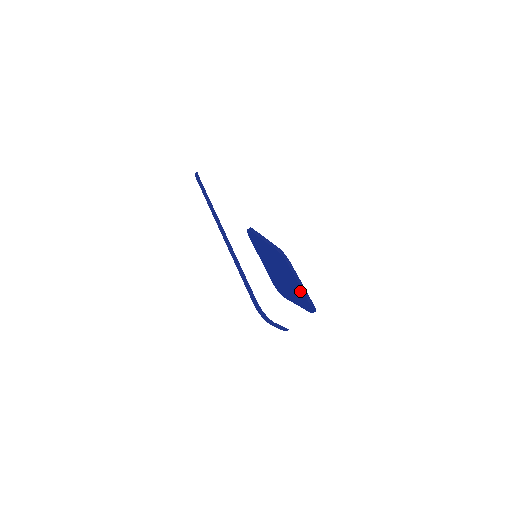
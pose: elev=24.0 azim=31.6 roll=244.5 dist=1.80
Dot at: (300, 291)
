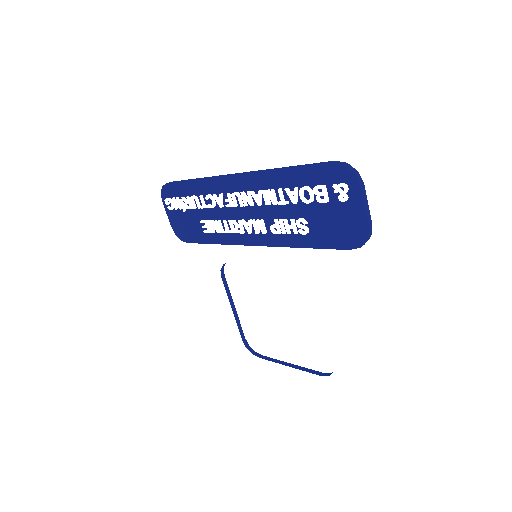
Dot at: occluded
